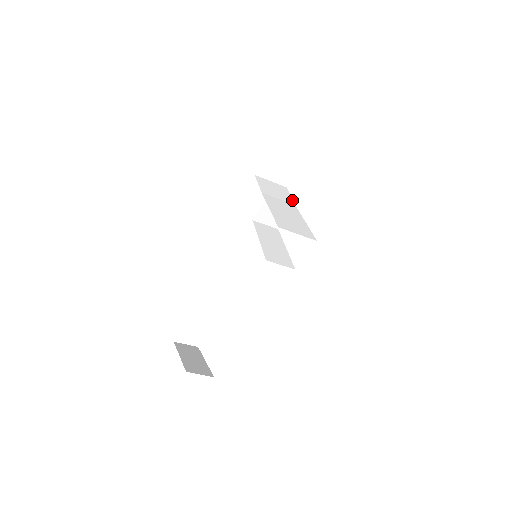
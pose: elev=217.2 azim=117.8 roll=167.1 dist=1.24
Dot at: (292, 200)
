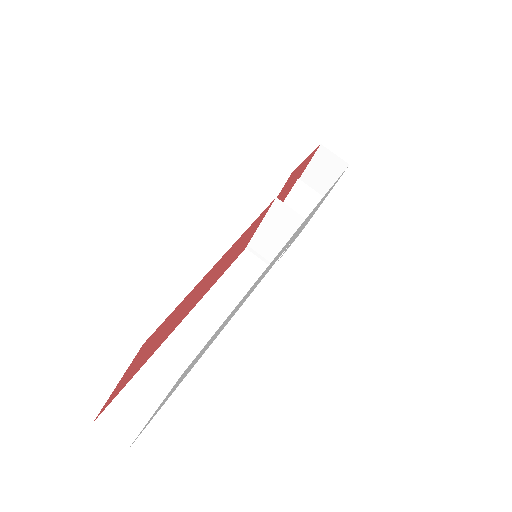
Dot at: occluded
